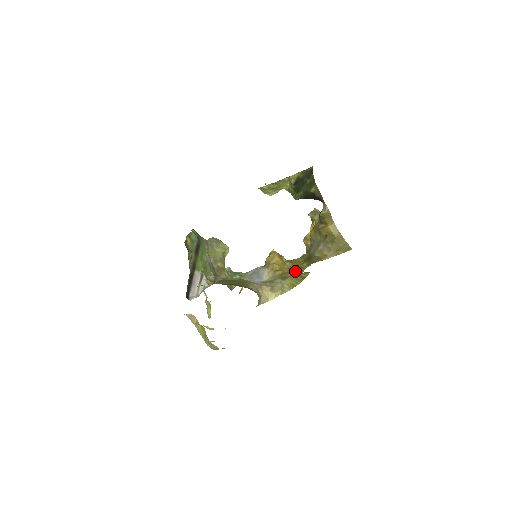
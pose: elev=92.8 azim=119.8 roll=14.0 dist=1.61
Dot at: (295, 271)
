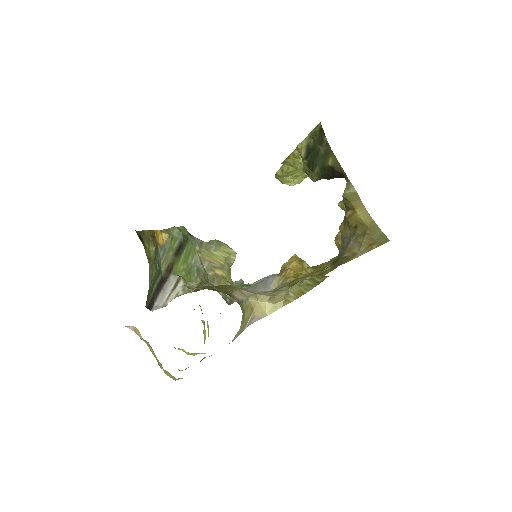
Dot at: occluded
